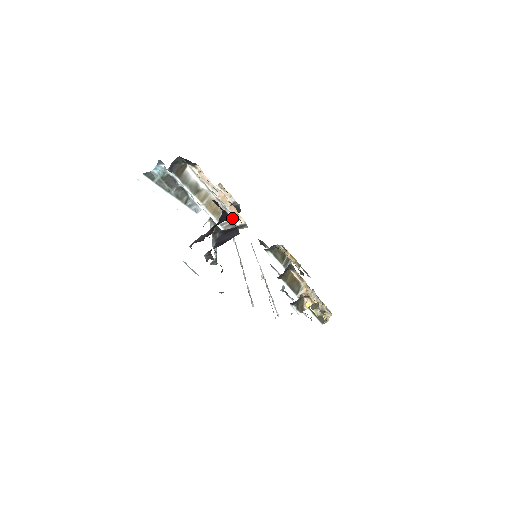
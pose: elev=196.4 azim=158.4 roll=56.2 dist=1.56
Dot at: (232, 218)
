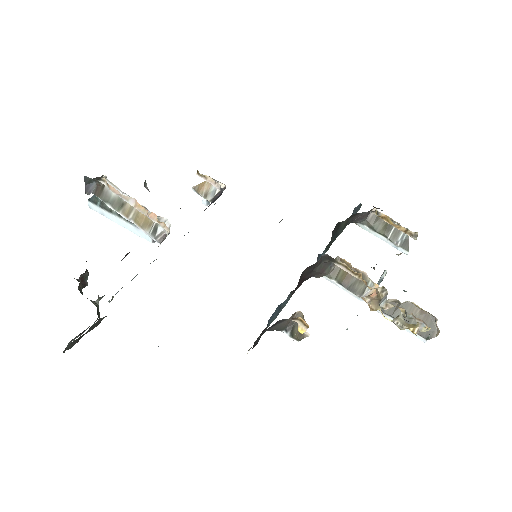
Dot at: (169, 225)
